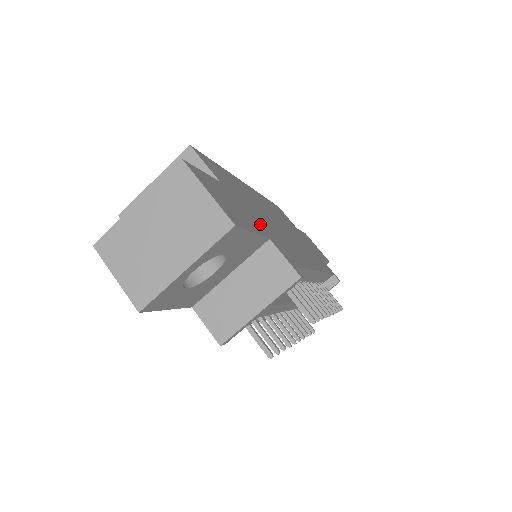
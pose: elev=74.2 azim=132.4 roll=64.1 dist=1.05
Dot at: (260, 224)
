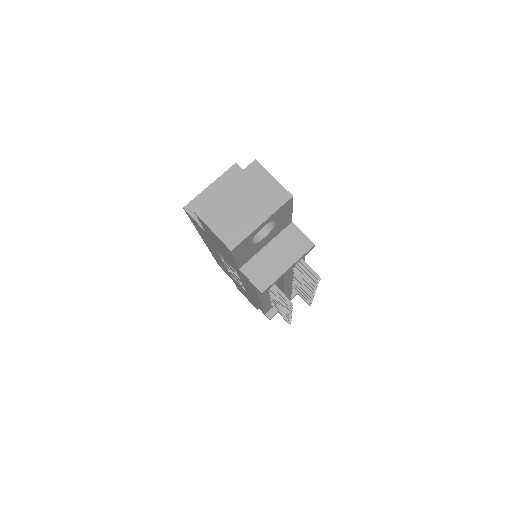
Dot at: occluded
